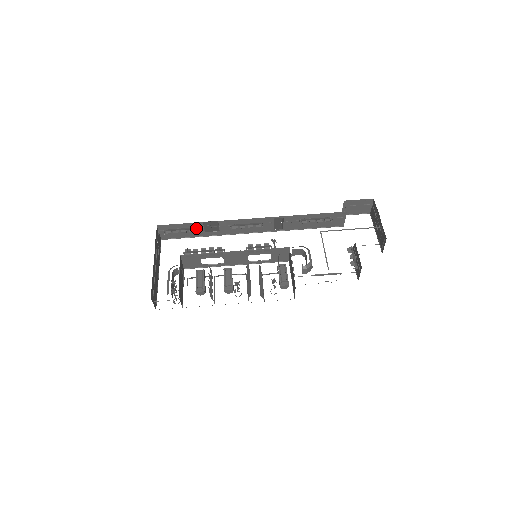
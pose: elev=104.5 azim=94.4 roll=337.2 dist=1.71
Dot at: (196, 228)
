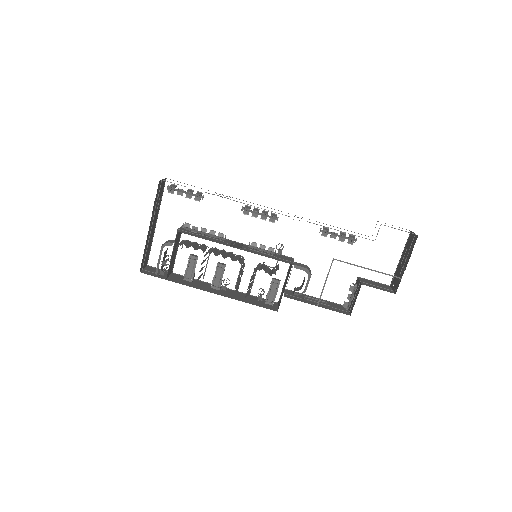
Dot at: occluded
